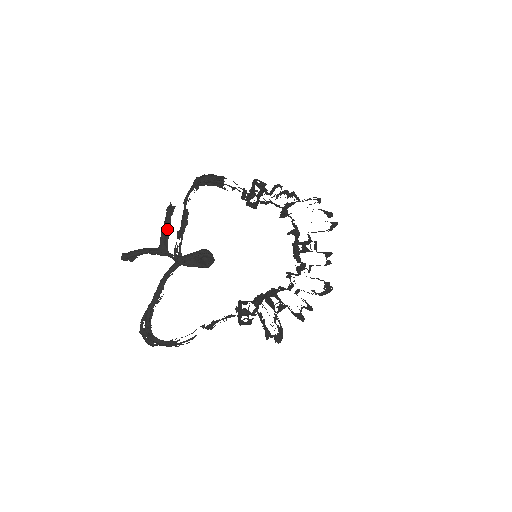
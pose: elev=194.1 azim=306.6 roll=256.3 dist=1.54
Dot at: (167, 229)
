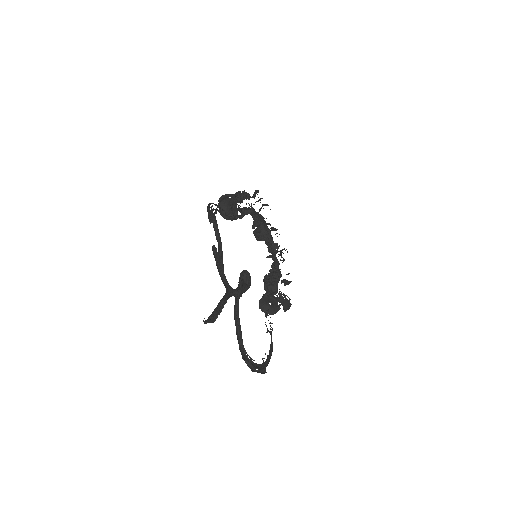
Dot at: (218, 271)
